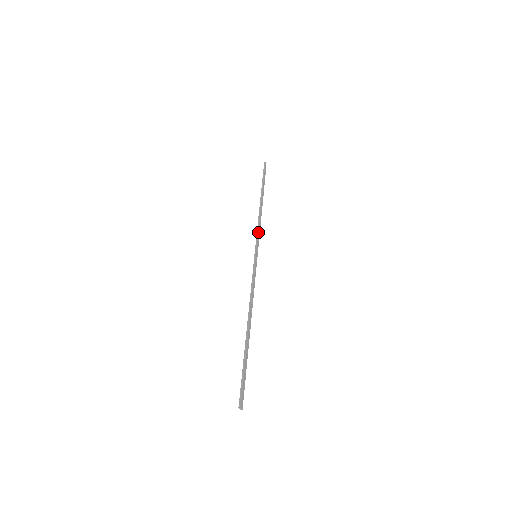
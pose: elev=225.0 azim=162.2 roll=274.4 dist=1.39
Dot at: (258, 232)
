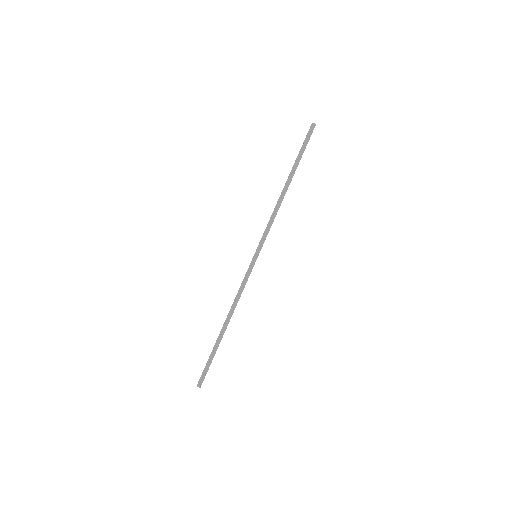
Dot at: (266, 228)
